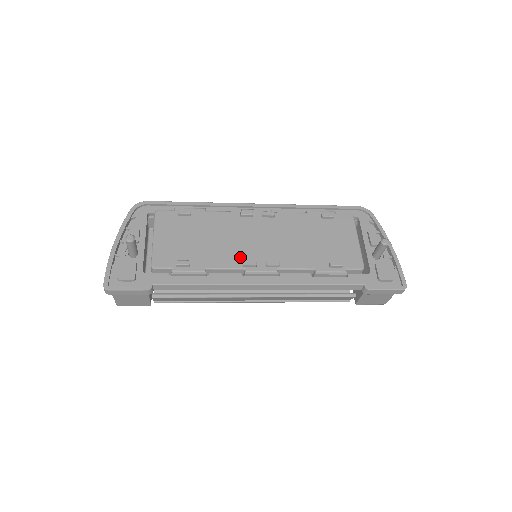
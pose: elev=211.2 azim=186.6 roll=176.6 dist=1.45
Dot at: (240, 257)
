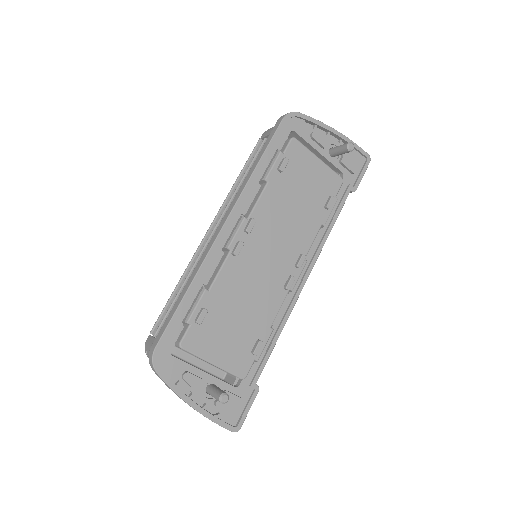
Dot at: (277, 287)
